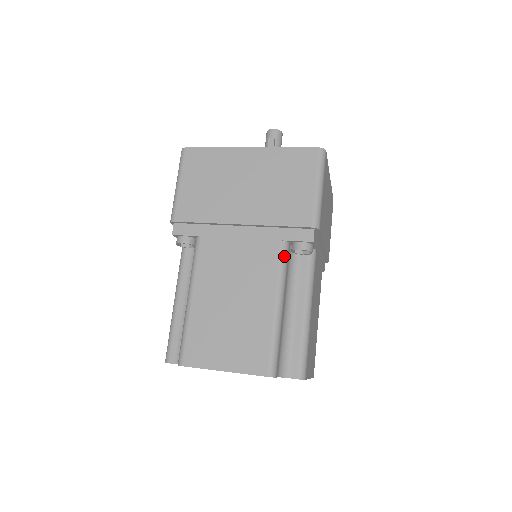
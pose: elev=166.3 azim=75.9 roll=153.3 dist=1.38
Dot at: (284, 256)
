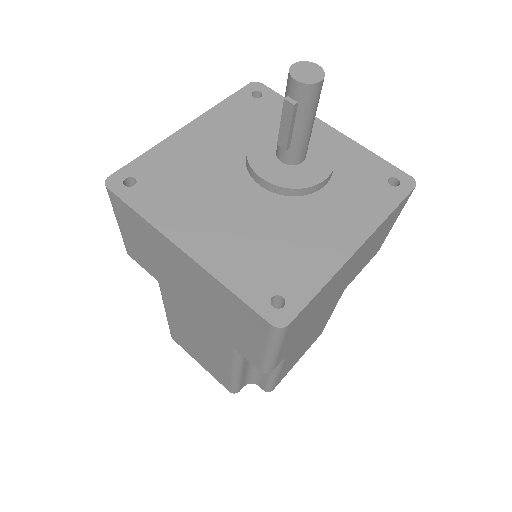
Dot at: (238, 355)
